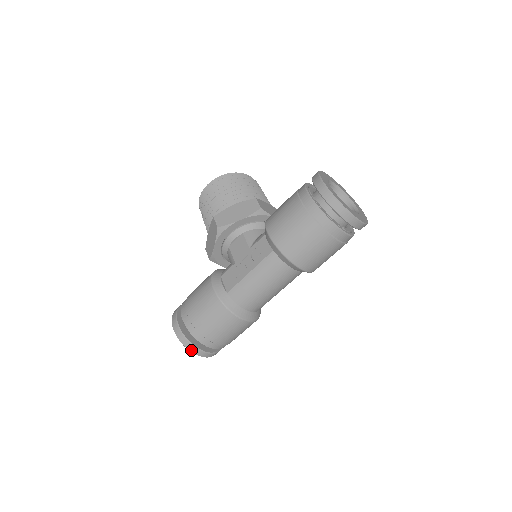
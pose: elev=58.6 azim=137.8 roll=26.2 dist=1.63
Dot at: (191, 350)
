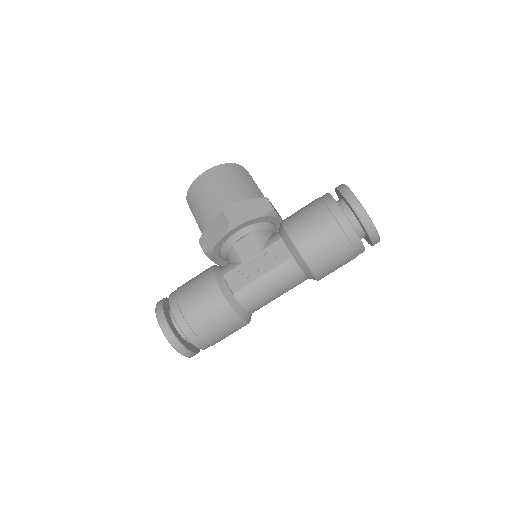
Dot at: (179, 351)
